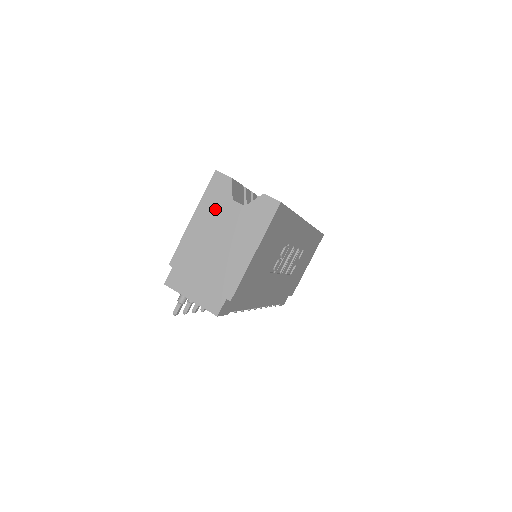
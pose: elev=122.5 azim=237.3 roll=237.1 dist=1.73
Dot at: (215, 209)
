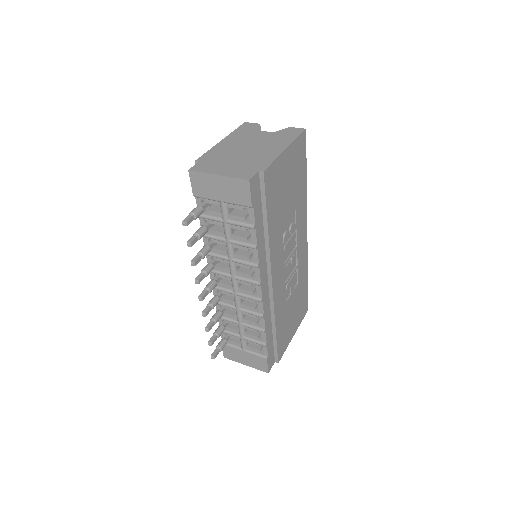
Dot at: (245, 135)
